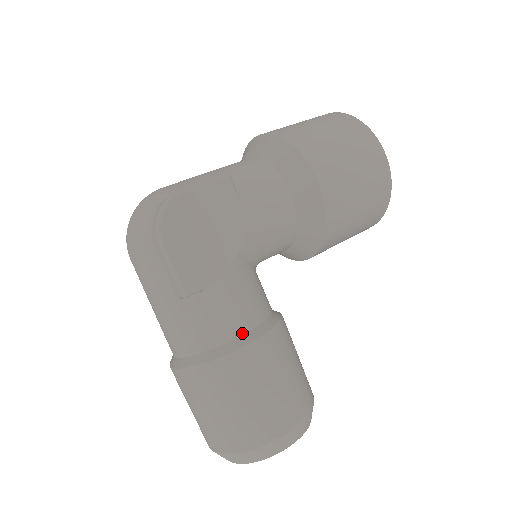
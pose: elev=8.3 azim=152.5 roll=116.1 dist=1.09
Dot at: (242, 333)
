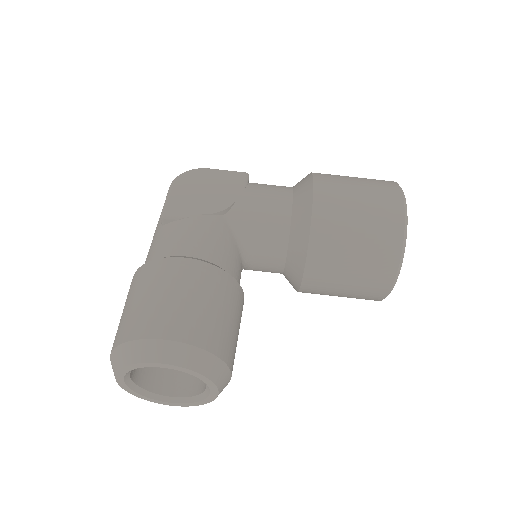
Dot at: (183, 255)
